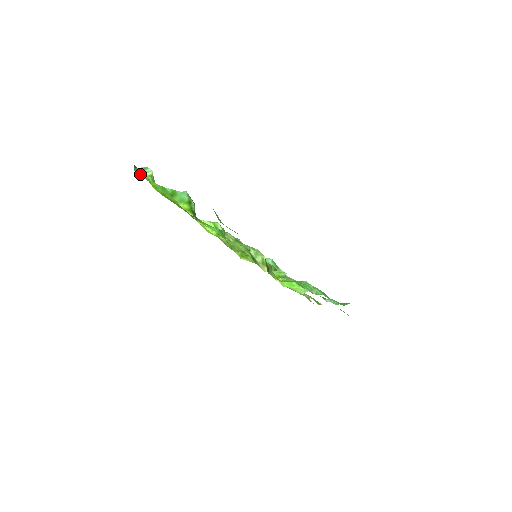
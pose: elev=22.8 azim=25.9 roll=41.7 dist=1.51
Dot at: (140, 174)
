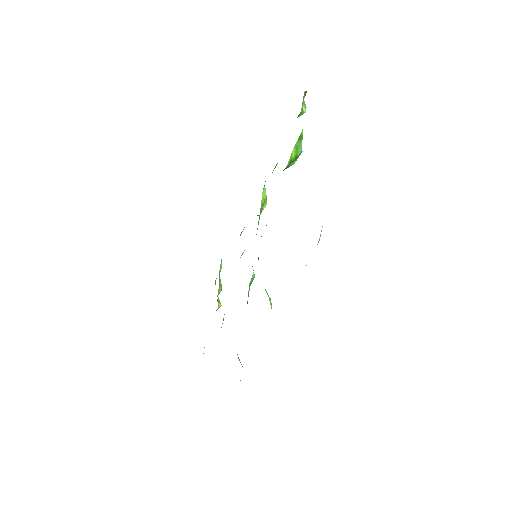
Dot at: (303, 99)
